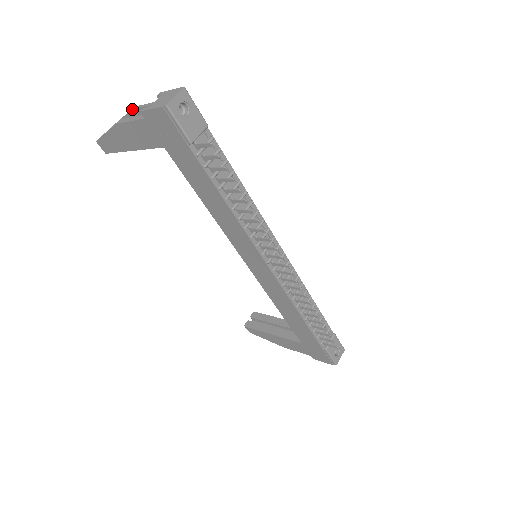
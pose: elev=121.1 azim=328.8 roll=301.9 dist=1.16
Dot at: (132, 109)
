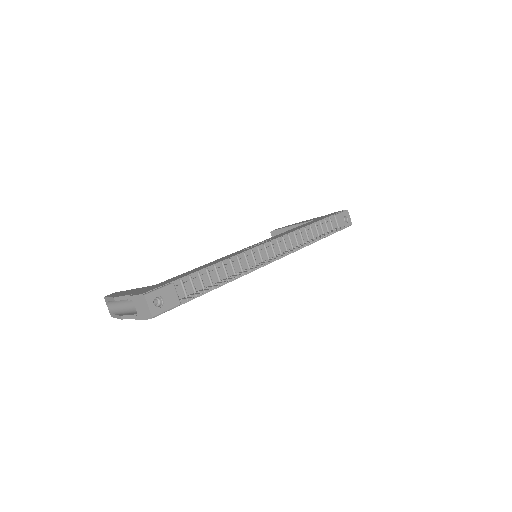
Dot at: occluded
